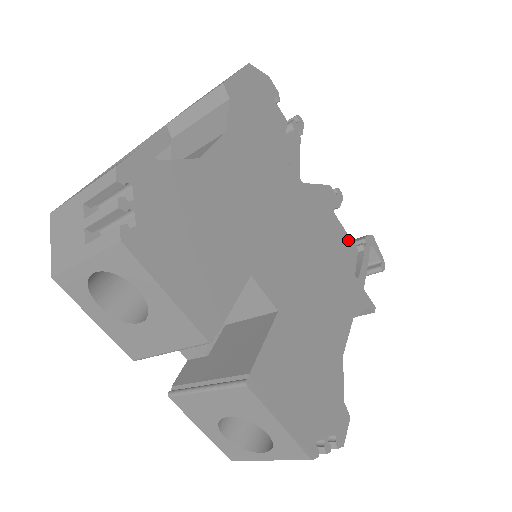
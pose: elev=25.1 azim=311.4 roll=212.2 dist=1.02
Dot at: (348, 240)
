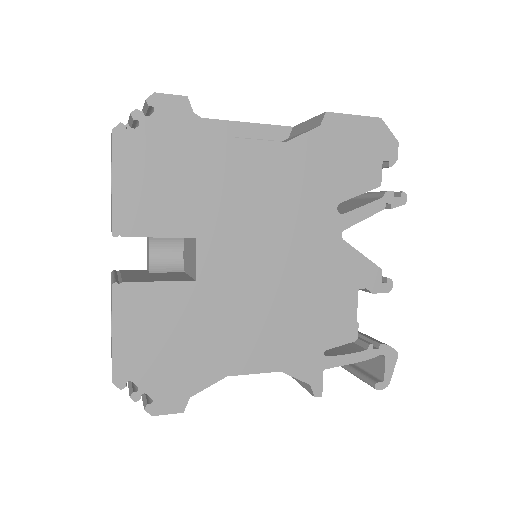
Dot at: (351, 322)
